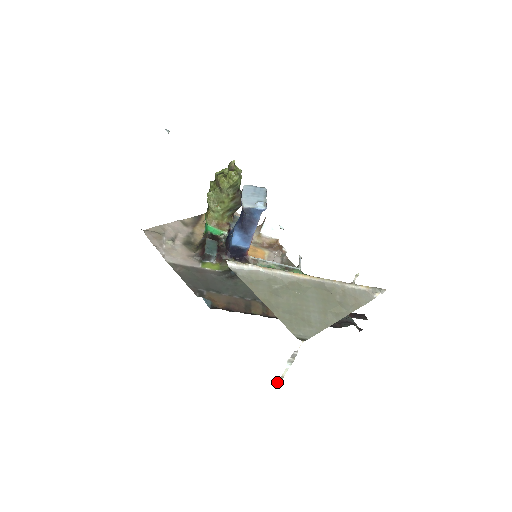
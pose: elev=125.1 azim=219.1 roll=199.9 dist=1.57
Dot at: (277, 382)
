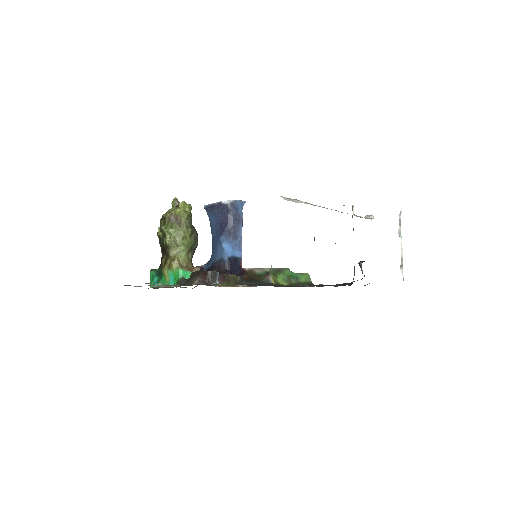
Dot at: (401, 272)
